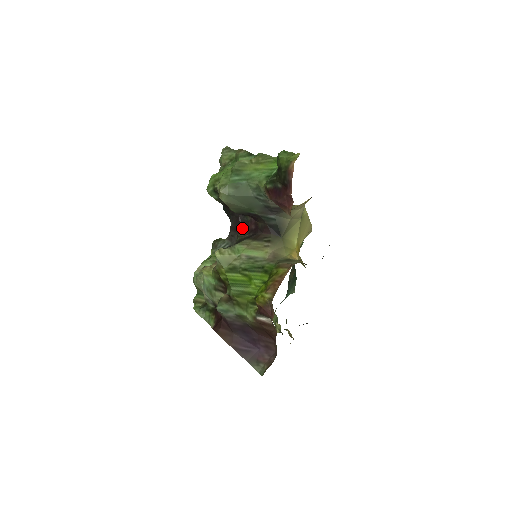
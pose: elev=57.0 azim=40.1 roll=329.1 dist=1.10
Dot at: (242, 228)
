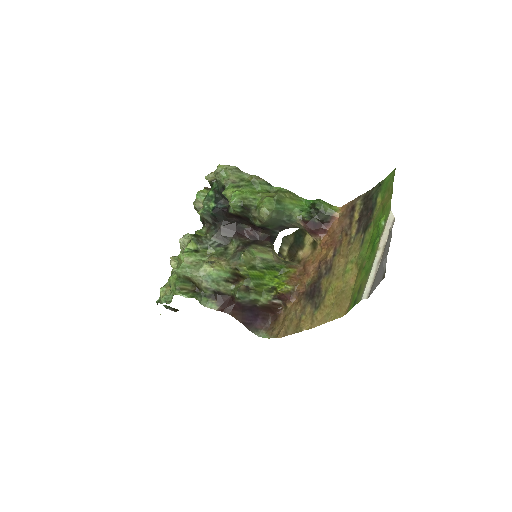
Dot at: (239, 233)
